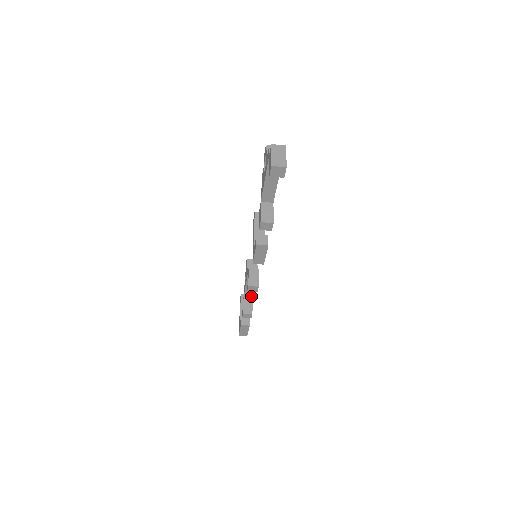
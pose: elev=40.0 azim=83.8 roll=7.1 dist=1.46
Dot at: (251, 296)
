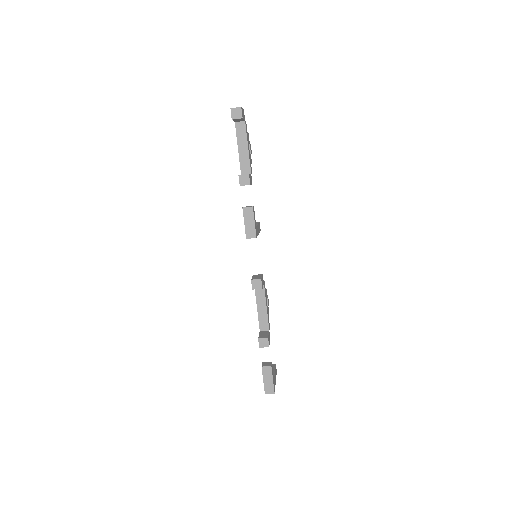
Dot at: (267, 329)
